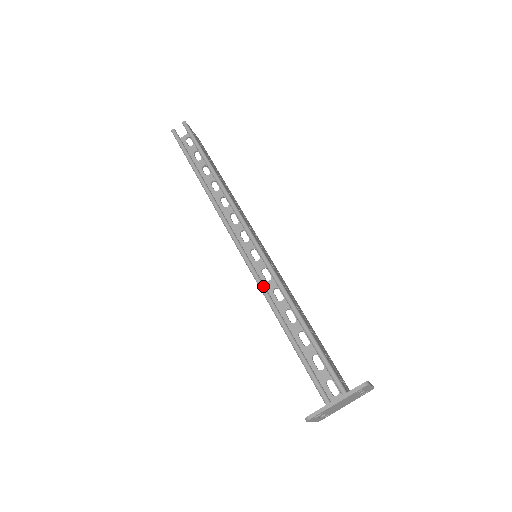
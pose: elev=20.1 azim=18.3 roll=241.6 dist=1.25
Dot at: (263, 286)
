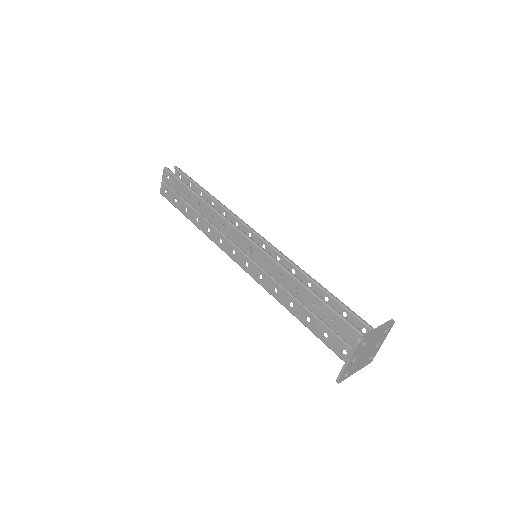
Dot at: occluded
